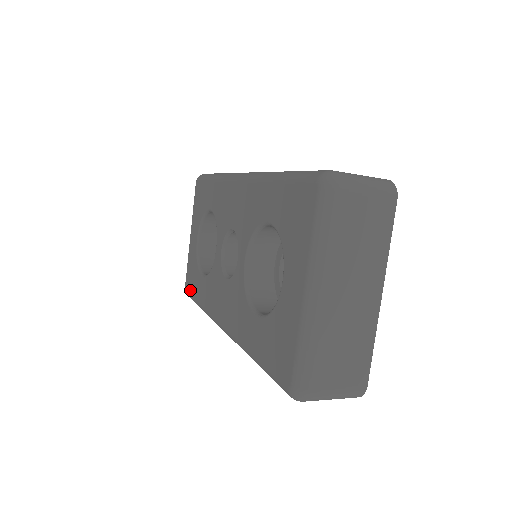
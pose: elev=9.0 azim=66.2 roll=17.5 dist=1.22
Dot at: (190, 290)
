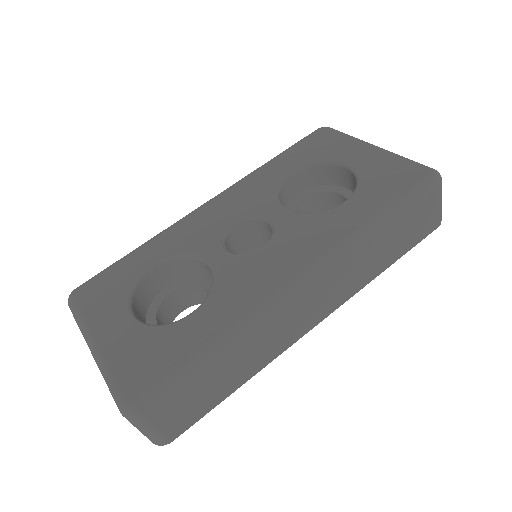
Dot at: (158, 371)
